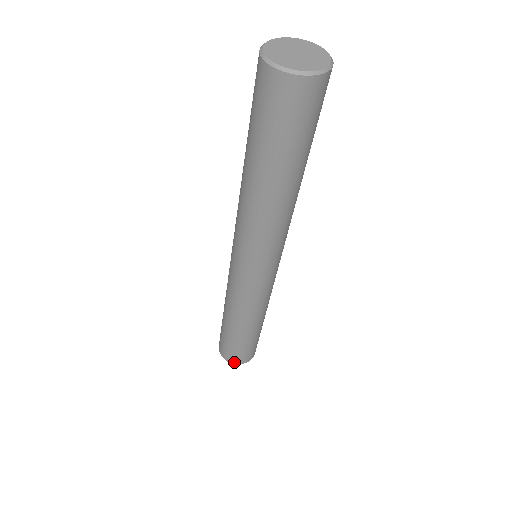
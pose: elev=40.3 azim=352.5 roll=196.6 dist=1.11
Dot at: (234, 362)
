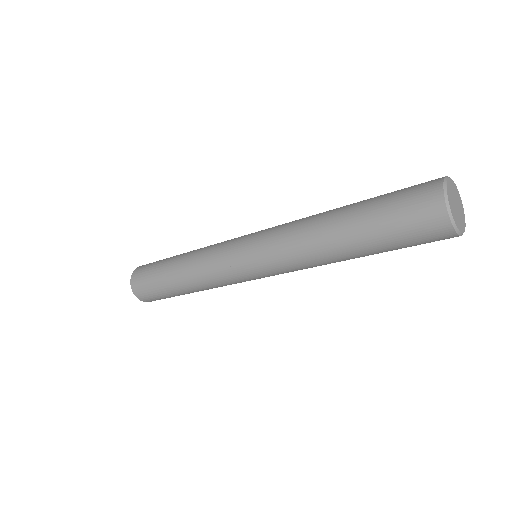
Dot at: (140, 297)
